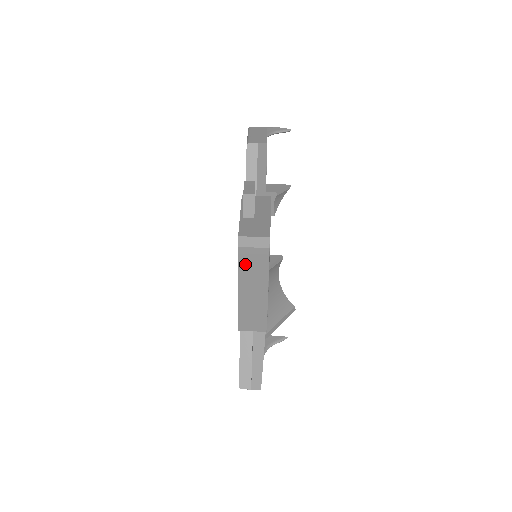
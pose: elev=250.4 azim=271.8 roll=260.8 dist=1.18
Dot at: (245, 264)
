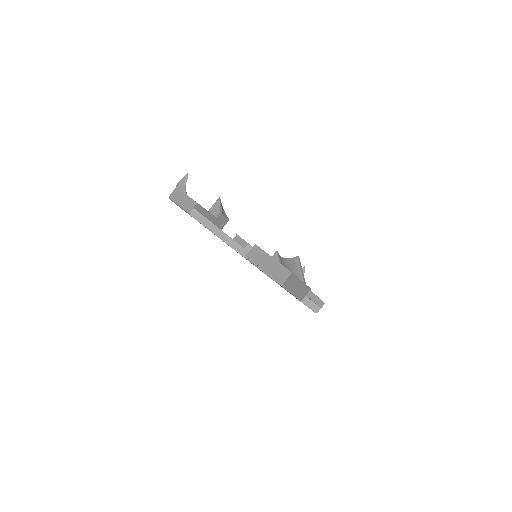
Dot at: (287, 286)
